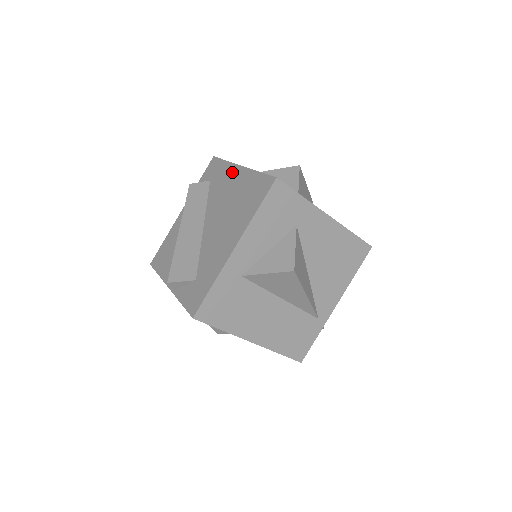
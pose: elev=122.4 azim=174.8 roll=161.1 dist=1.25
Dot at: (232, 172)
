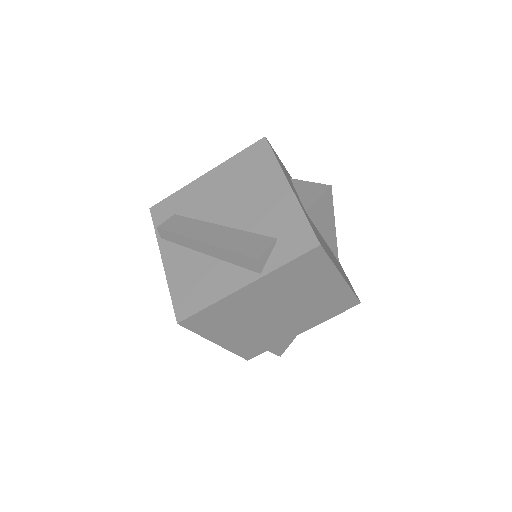
Dot at: (200, 184)
